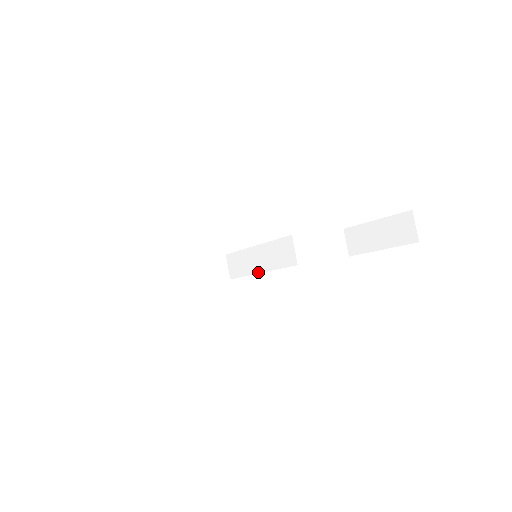
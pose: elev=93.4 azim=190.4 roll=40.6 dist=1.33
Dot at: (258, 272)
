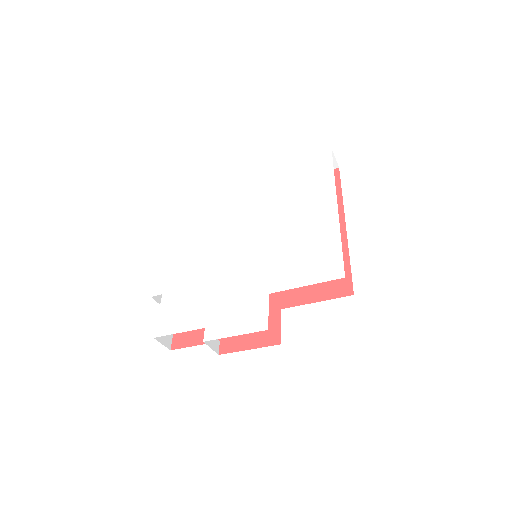
Dot at: occluded
